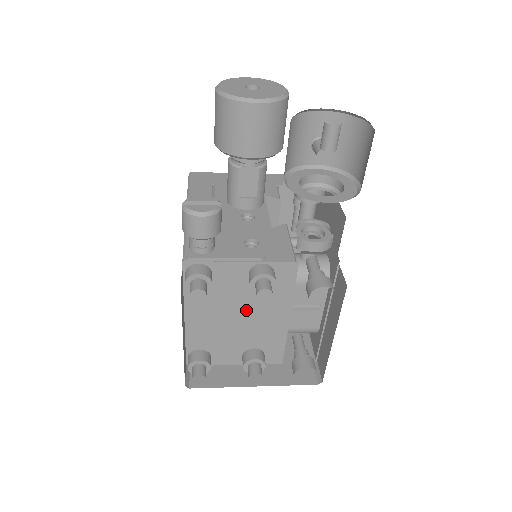
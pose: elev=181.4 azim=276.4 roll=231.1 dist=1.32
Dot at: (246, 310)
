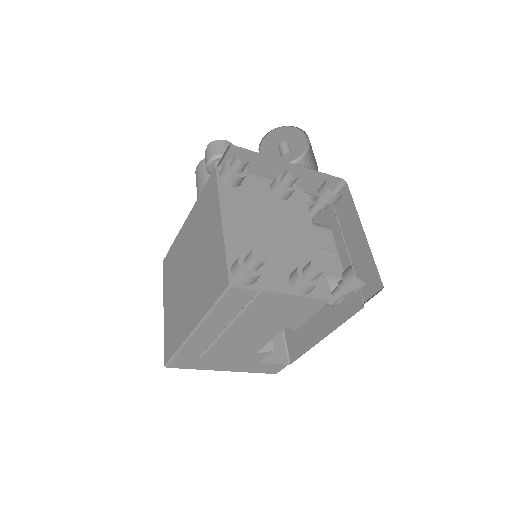
Dot at: (277, 223)
